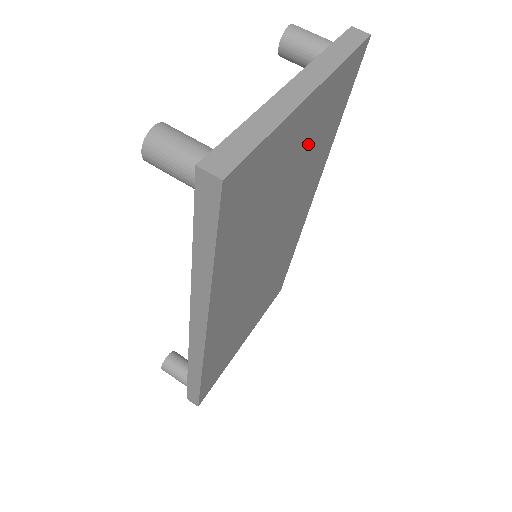
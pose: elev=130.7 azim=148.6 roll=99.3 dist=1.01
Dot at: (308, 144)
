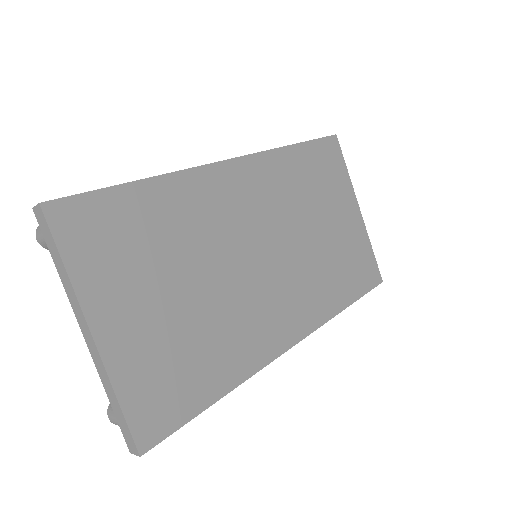
Dot at: (146, 275)
